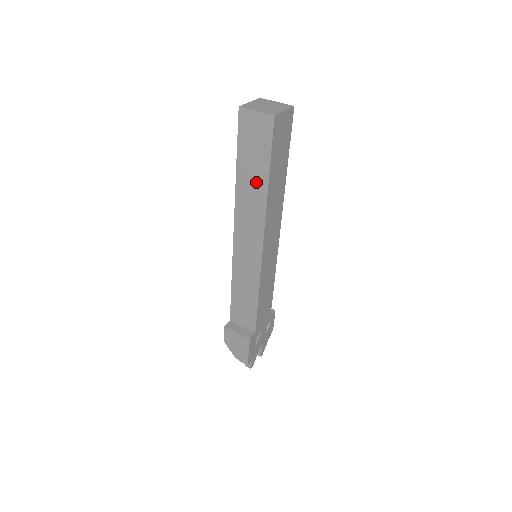
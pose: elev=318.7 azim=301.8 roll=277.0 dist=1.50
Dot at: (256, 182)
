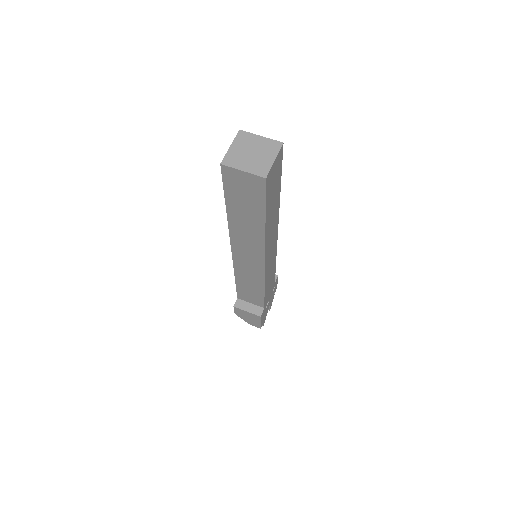
Dot at: (251, 221)
